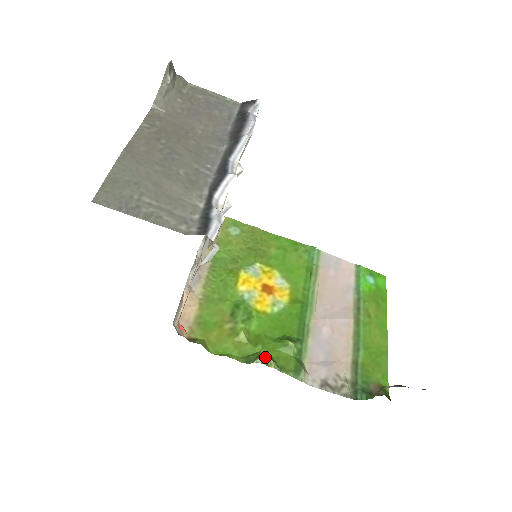
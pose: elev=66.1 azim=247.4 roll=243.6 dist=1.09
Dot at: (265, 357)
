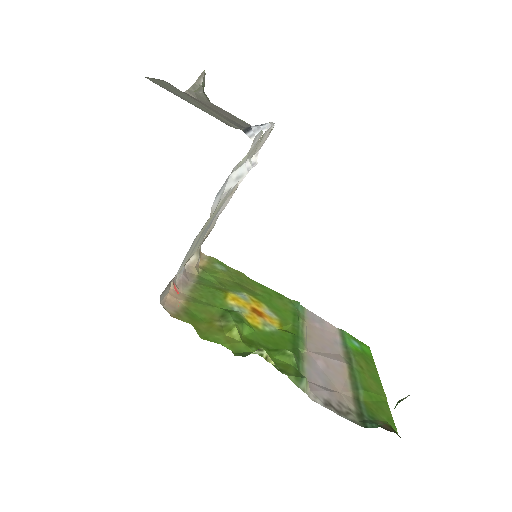
Dot at: (264, 350)
